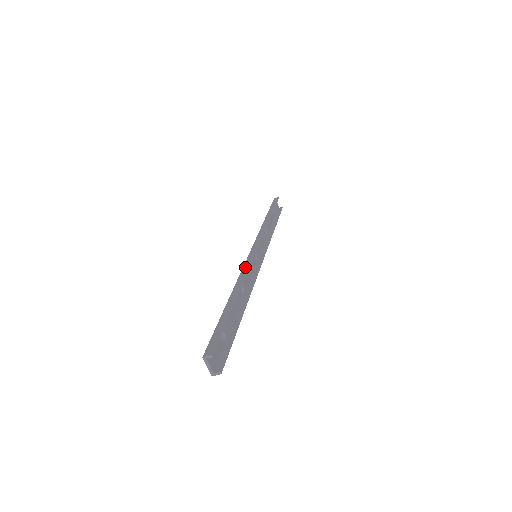
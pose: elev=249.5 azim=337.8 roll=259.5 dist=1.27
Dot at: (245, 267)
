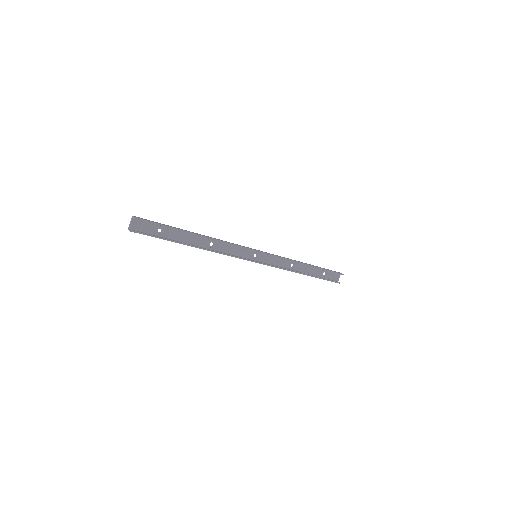
Dot at: (233, 243)
